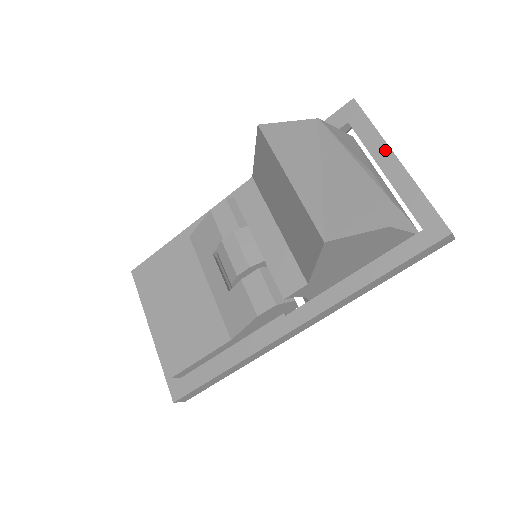
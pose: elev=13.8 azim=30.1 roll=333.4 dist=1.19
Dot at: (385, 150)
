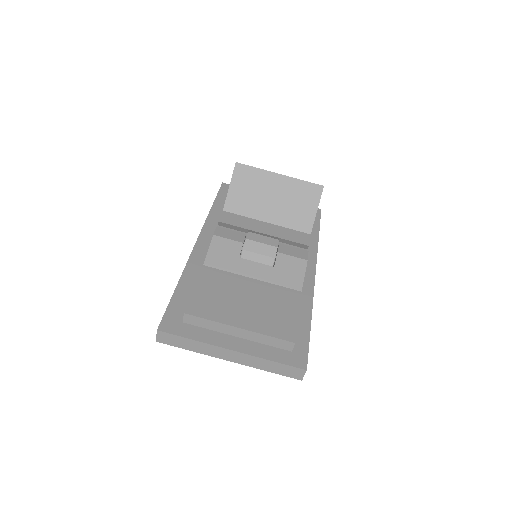
Dot at: occluded
